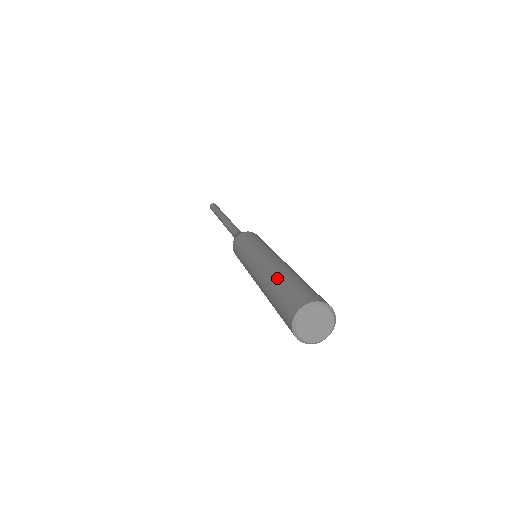
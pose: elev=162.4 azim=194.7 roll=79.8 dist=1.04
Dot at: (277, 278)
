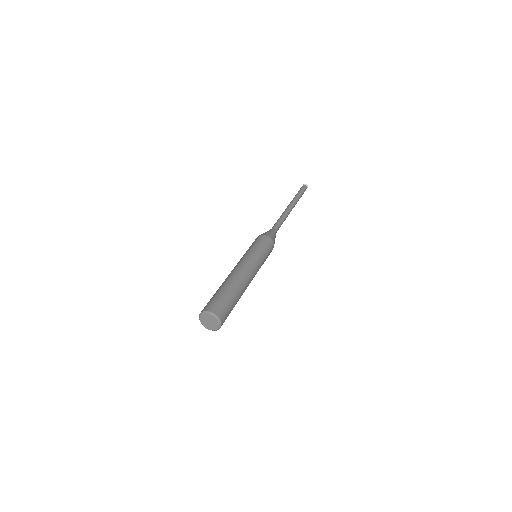
Dot at: (232, 287)
